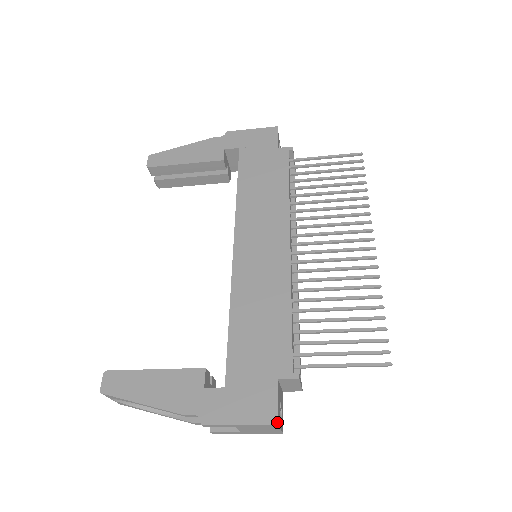
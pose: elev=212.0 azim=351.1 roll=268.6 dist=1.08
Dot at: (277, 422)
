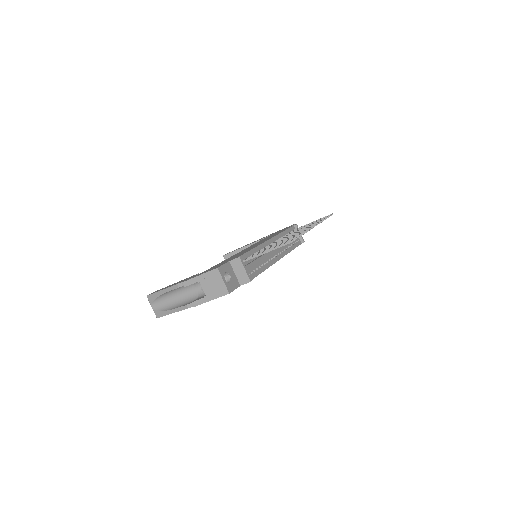
Dot at: (218, 267)
